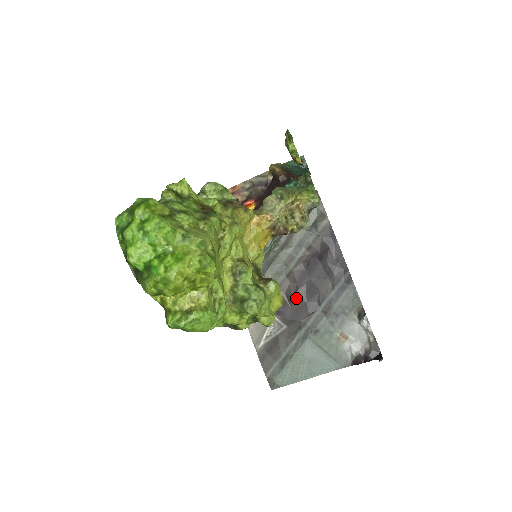
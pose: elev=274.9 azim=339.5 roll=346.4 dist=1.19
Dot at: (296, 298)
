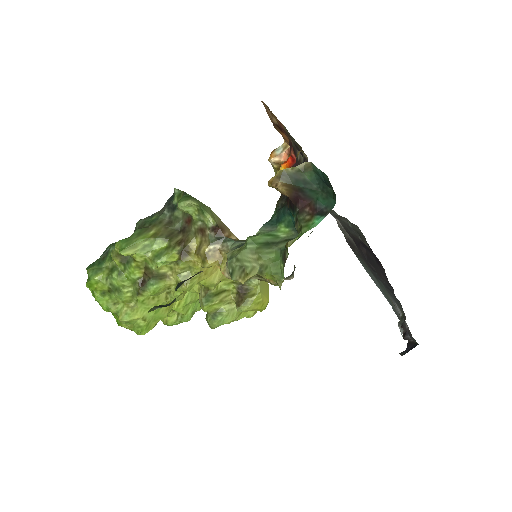
Dot at: (359, 249)
